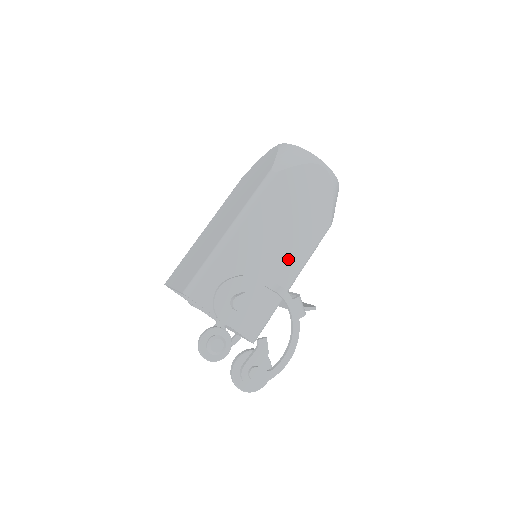
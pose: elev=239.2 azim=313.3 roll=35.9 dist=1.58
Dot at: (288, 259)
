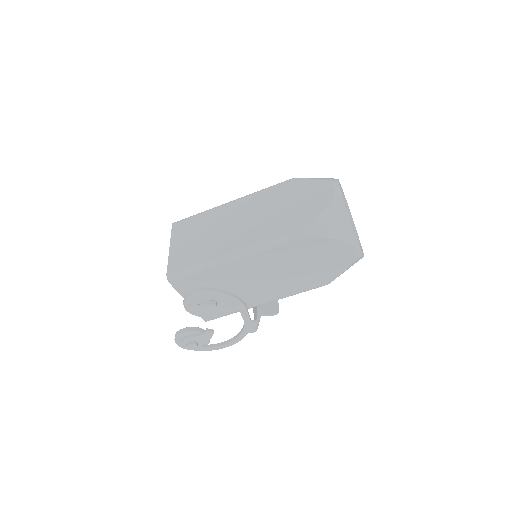
Dot at: (270, 291)
